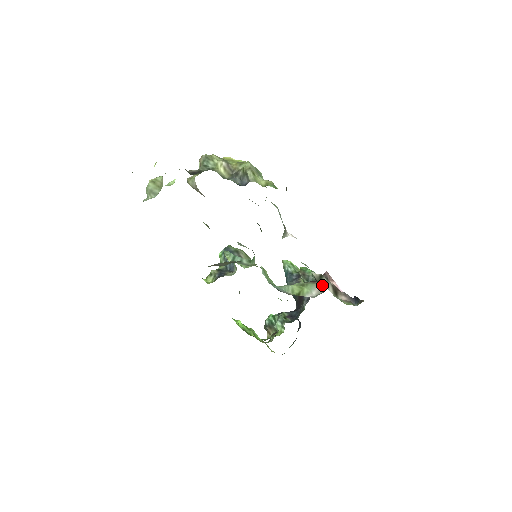
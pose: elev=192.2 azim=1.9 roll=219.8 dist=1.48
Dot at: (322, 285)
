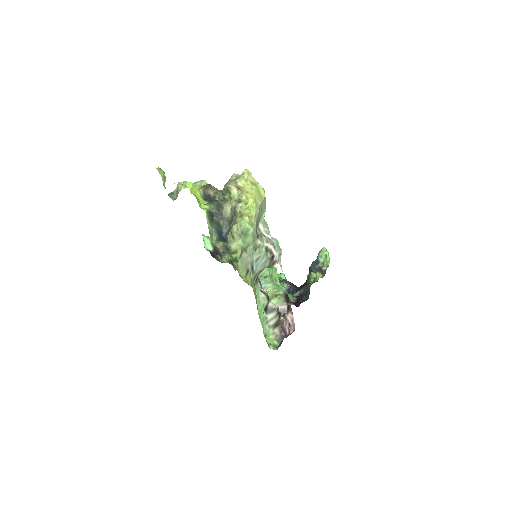
Dot at: (284, 308)
